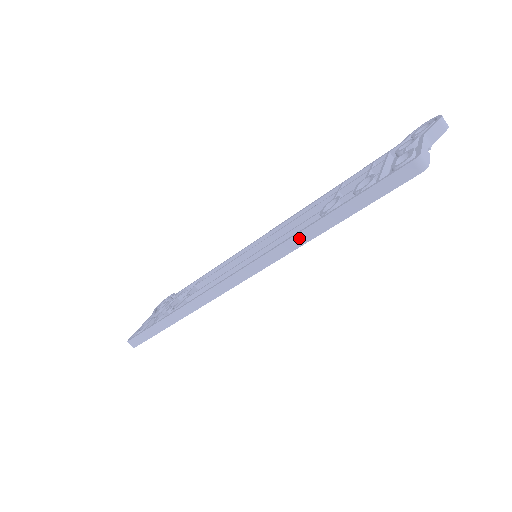
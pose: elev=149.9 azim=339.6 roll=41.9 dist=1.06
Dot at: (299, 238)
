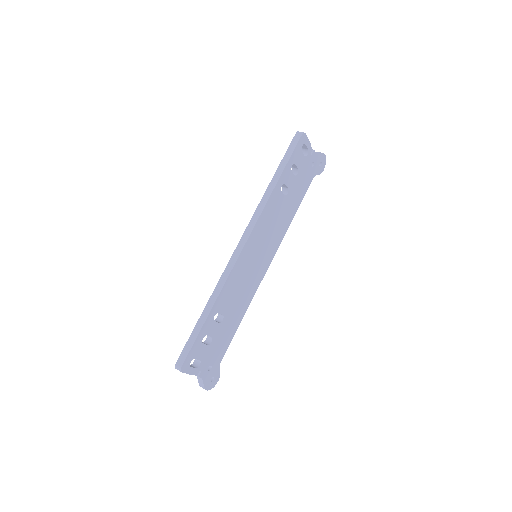
Dot at: (265, 196)
